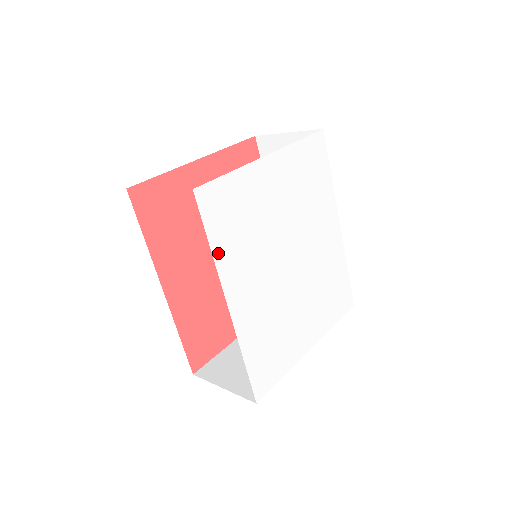
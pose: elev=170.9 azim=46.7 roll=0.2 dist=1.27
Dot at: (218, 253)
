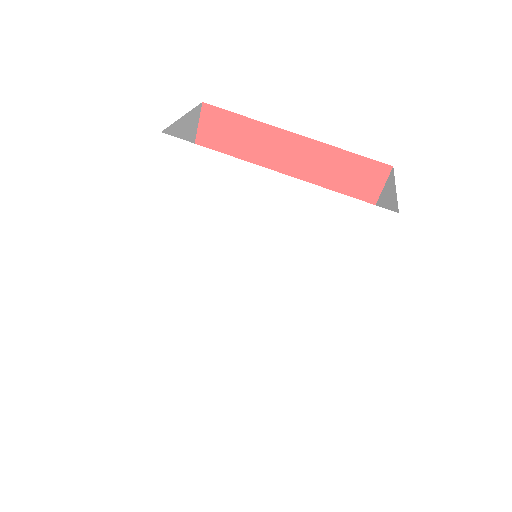
Dot at: (159, 203)
